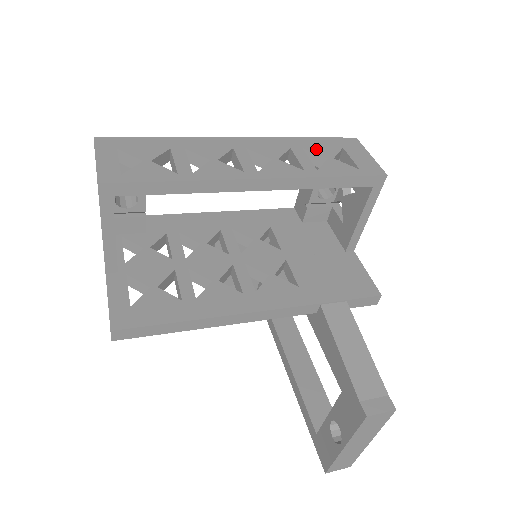
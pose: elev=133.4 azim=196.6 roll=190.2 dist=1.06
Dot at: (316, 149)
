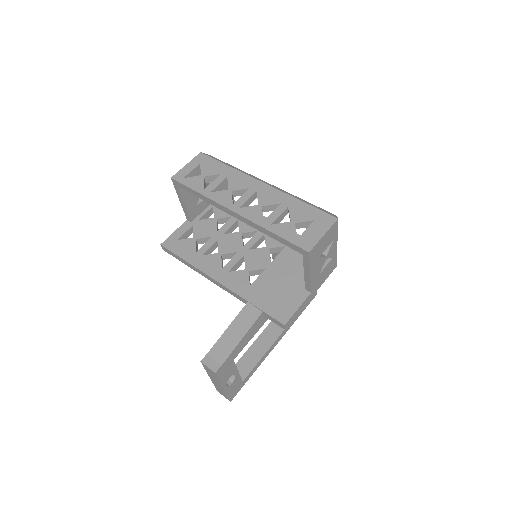
Dot at: (295, 212)
